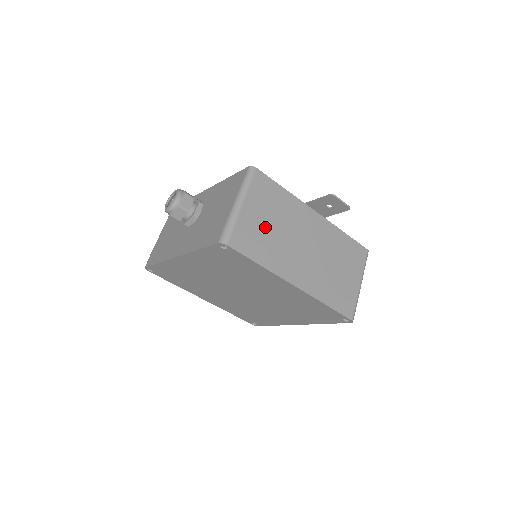
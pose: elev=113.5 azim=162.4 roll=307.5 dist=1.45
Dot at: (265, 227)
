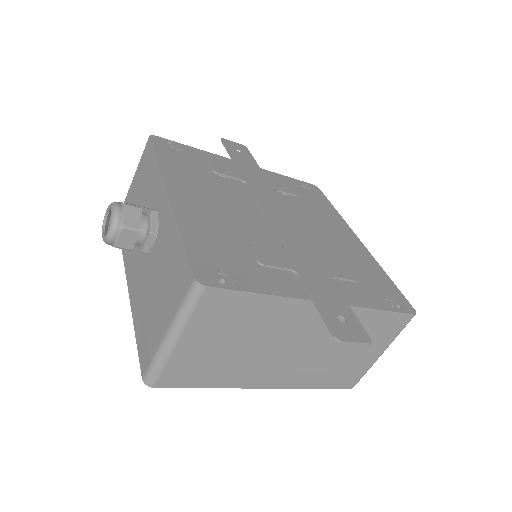
Dot at: (220, 351)
